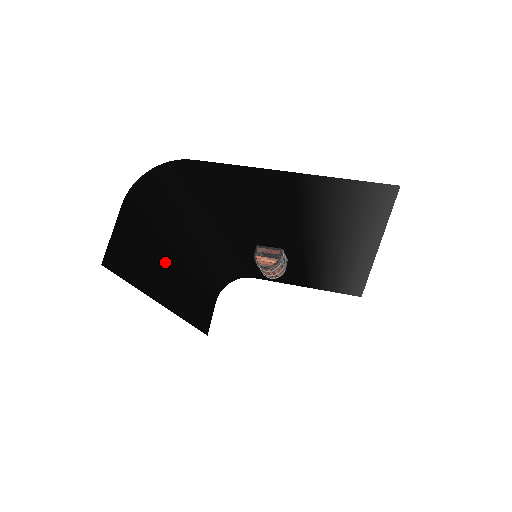
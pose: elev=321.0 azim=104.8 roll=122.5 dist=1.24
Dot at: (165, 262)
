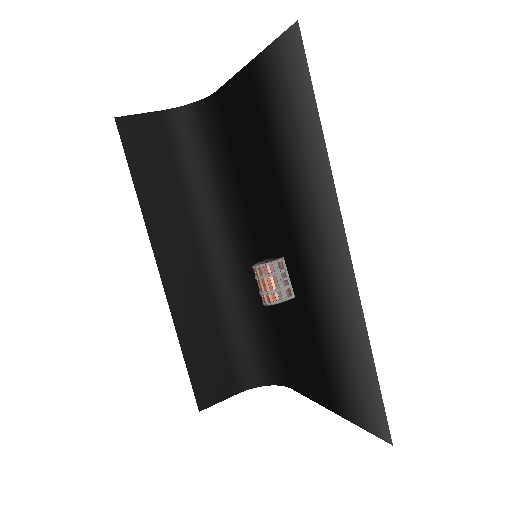
Dot at: (180, 215)
